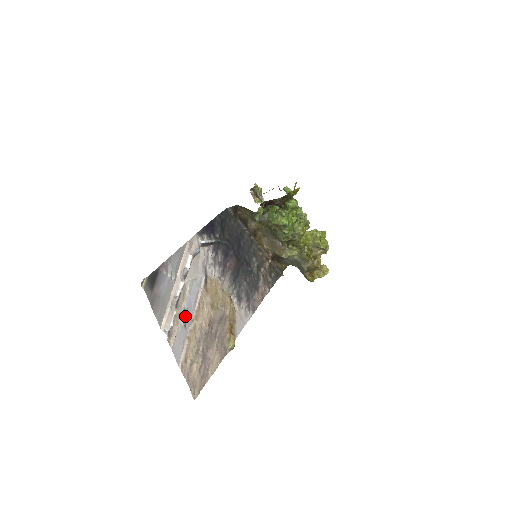
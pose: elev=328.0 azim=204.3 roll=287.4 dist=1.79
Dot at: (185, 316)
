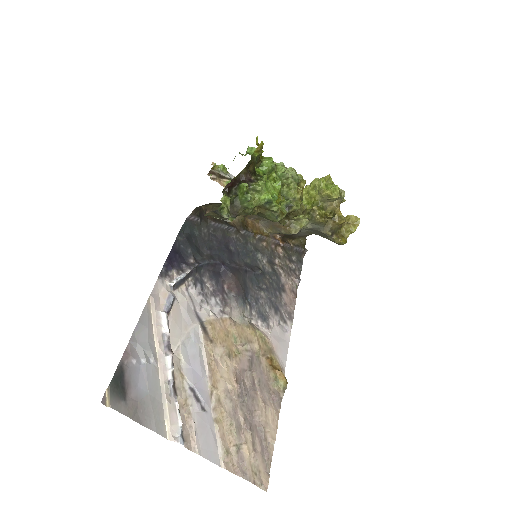
Dot at: (196, 396)
